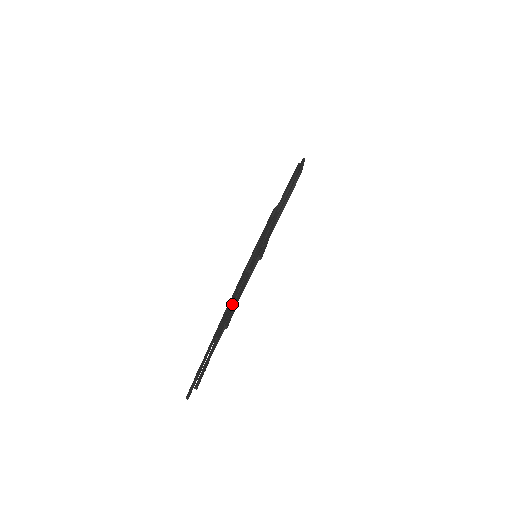
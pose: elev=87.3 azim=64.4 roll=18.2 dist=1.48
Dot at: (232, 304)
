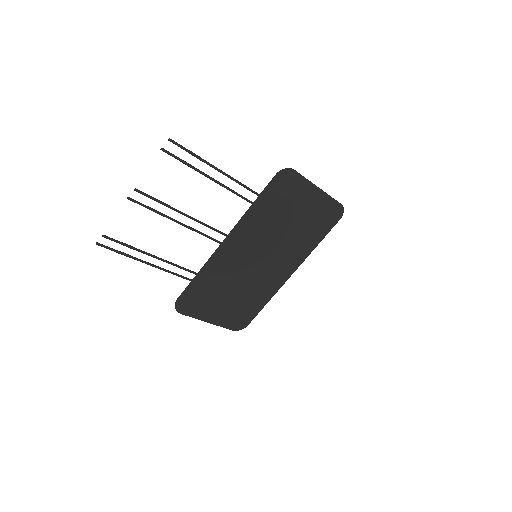
Dot at: (176, 220)
